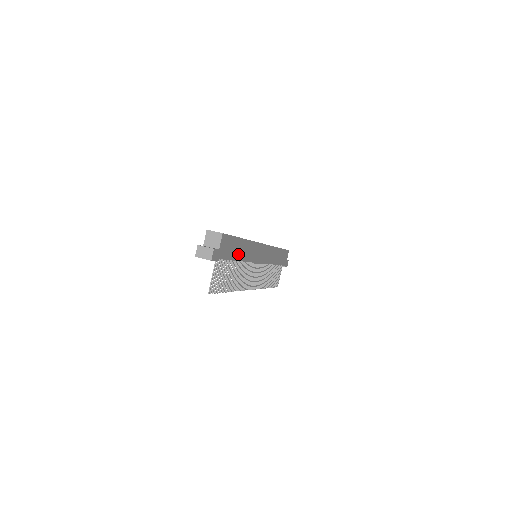
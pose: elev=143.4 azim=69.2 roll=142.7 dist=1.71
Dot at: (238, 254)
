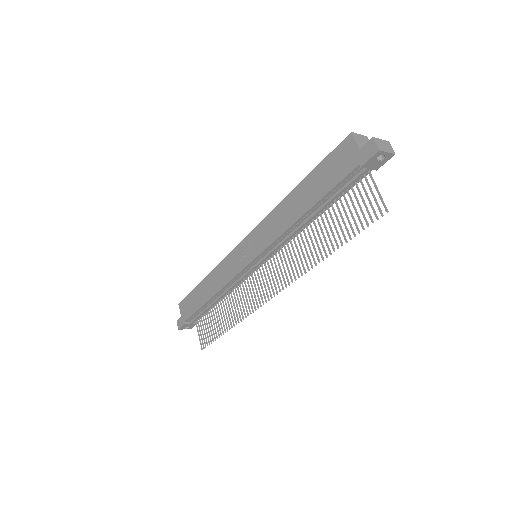
Dot at: occluded
